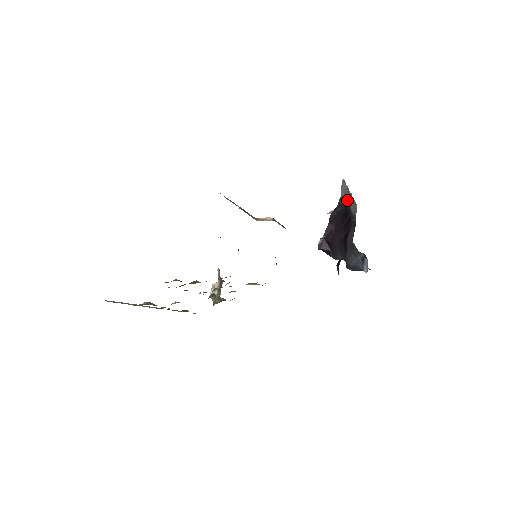
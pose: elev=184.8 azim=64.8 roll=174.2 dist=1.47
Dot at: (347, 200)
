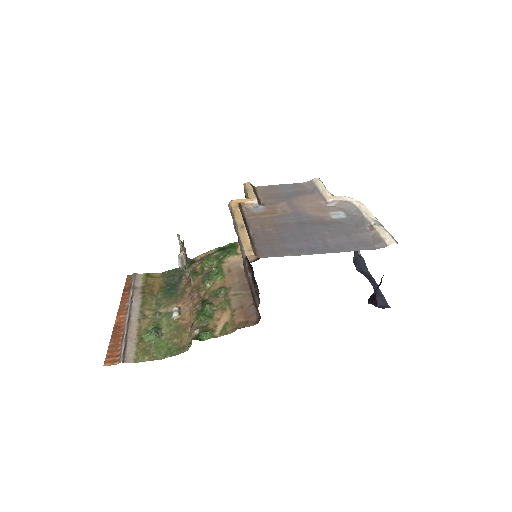
Dot at: occluded
